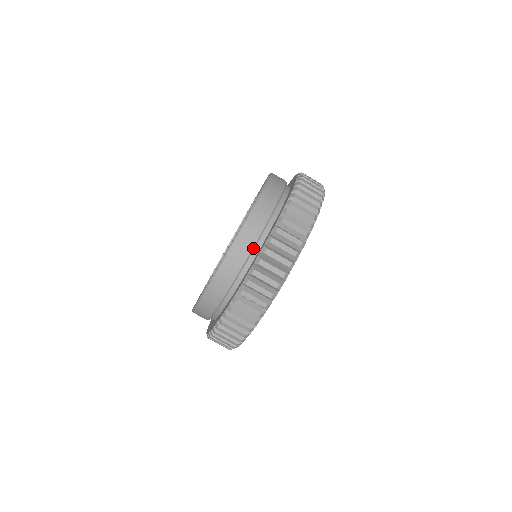
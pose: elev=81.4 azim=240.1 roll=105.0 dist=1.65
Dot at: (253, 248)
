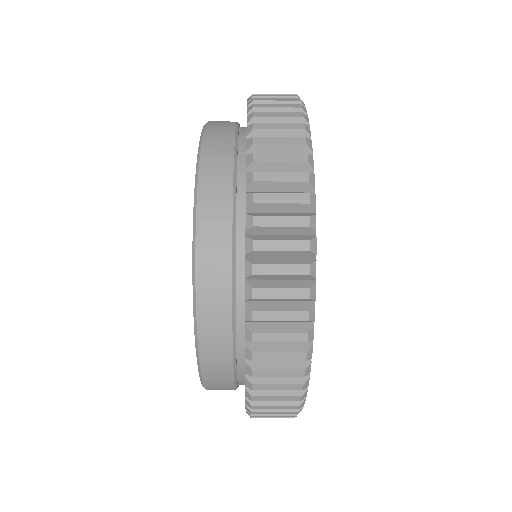
Dot at: occluded
